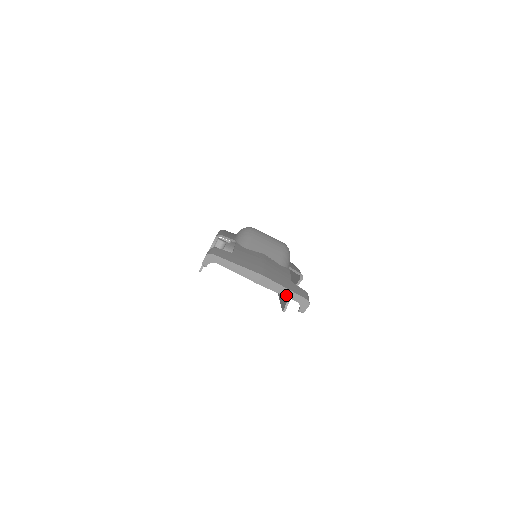
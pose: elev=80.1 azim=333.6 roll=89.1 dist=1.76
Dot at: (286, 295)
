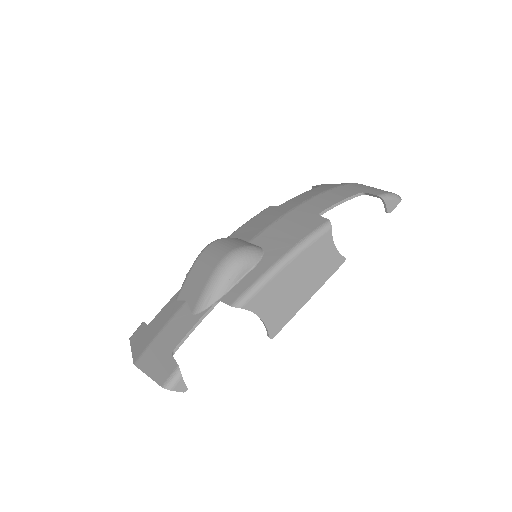
Dot at: occluded
